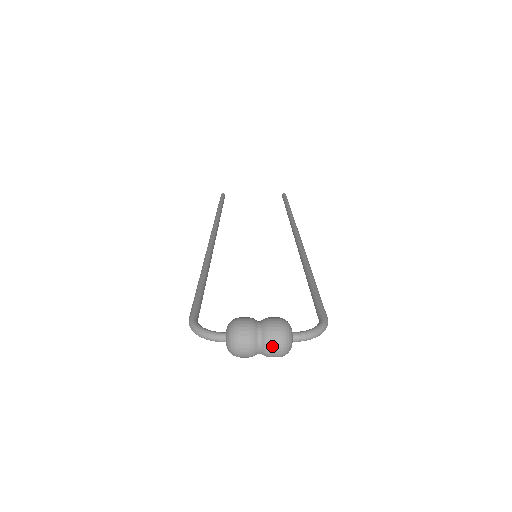
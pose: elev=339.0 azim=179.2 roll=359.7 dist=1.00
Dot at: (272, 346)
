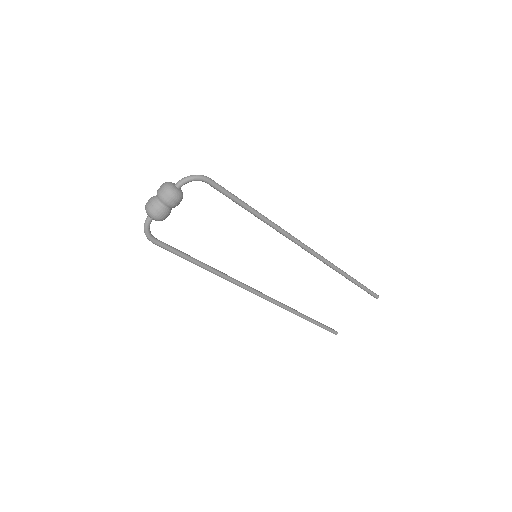
Dot at: (159, 190)
